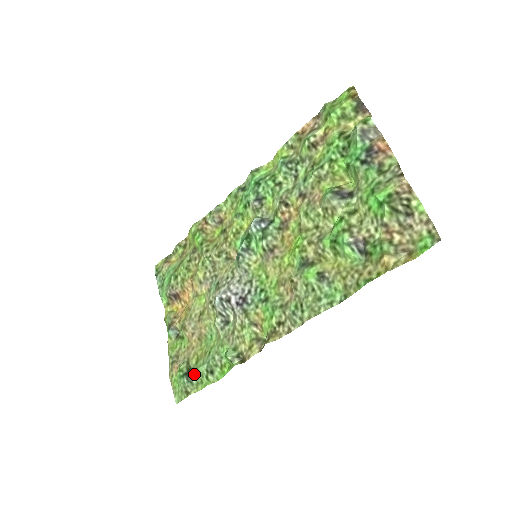
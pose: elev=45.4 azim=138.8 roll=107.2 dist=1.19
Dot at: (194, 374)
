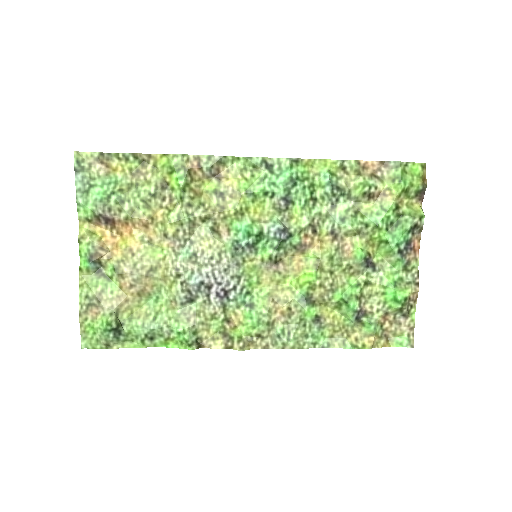
Dot at: (125, 332)
